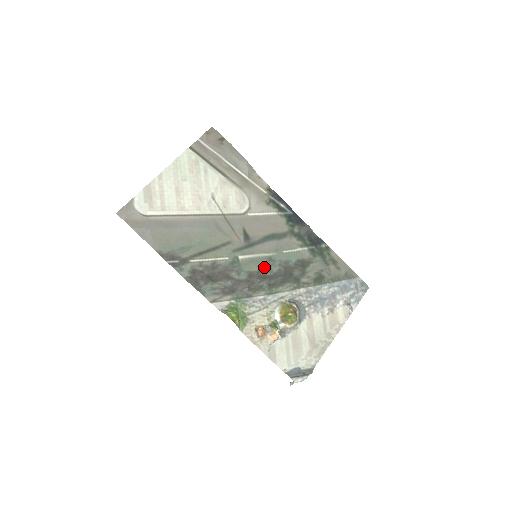
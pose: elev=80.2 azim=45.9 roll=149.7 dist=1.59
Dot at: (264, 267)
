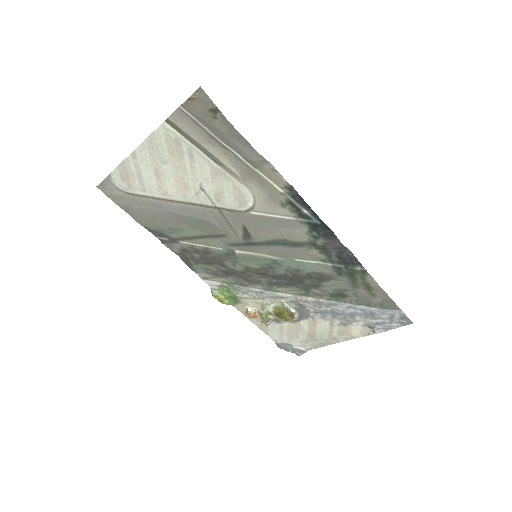
Dot at: (266, 267)
